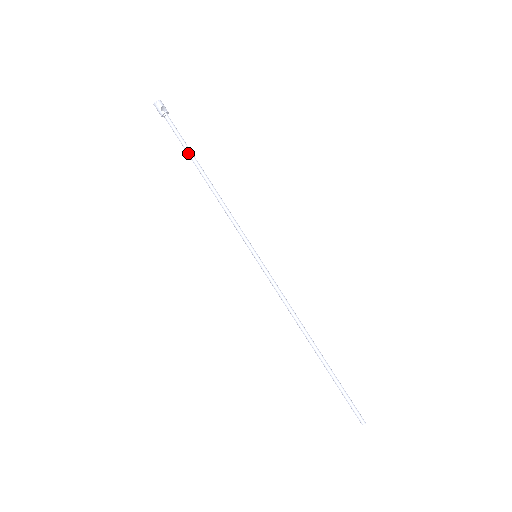
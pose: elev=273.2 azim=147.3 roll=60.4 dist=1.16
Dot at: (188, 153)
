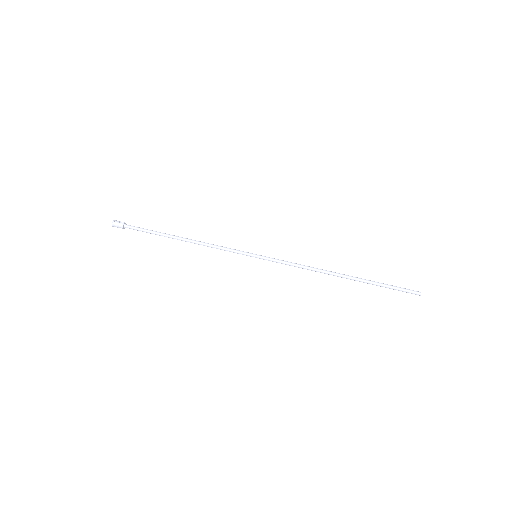
Dot at: (159, 234)
